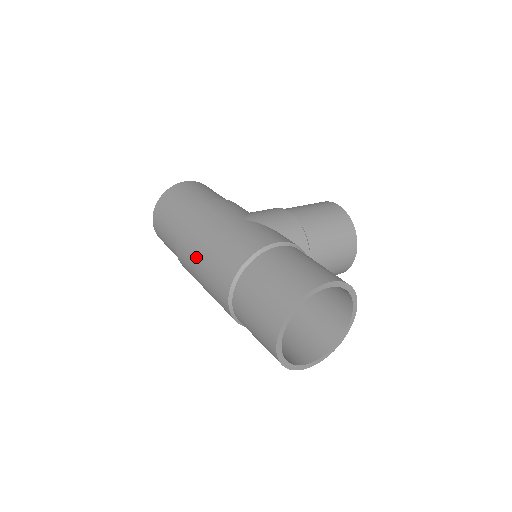
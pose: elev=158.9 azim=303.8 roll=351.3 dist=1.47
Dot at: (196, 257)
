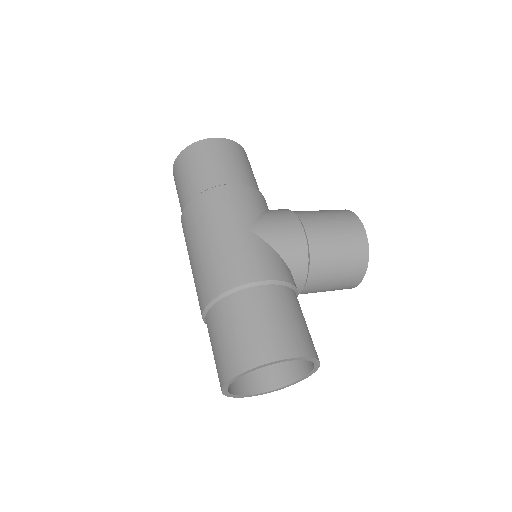
Dot at: (192, 247)
